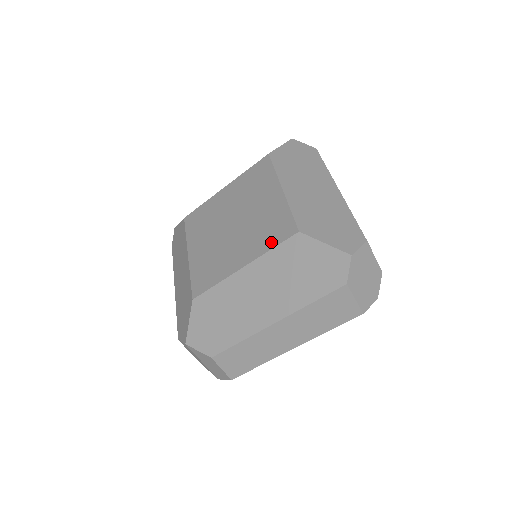
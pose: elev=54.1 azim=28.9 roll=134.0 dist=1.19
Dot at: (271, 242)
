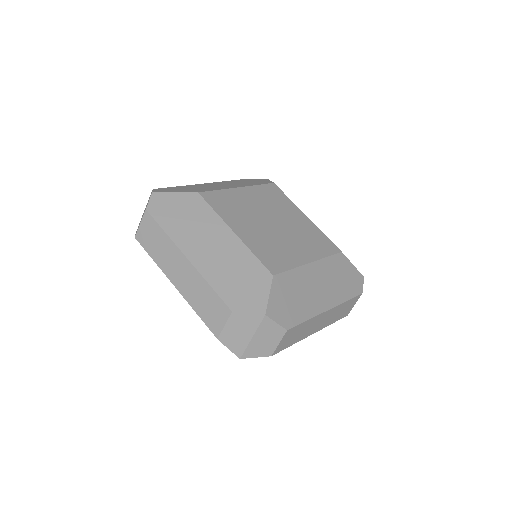
Dot at: (325, 251)
